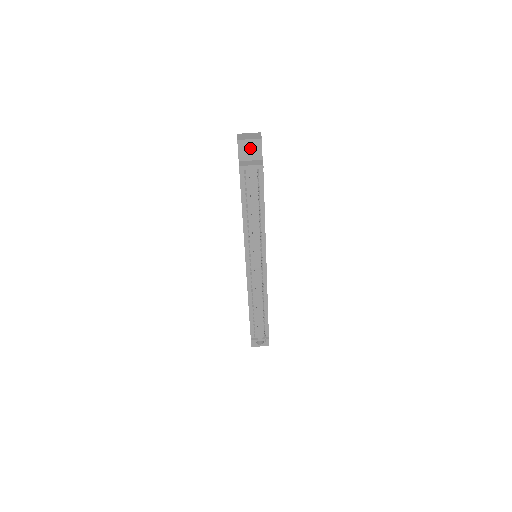
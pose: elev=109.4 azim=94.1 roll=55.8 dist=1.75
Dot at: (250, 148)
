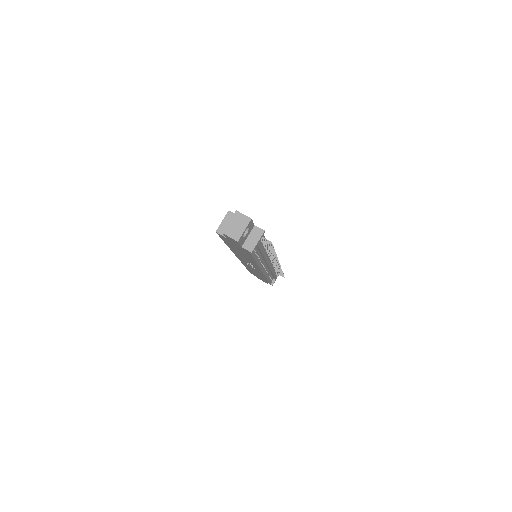
Dot at: occluded
